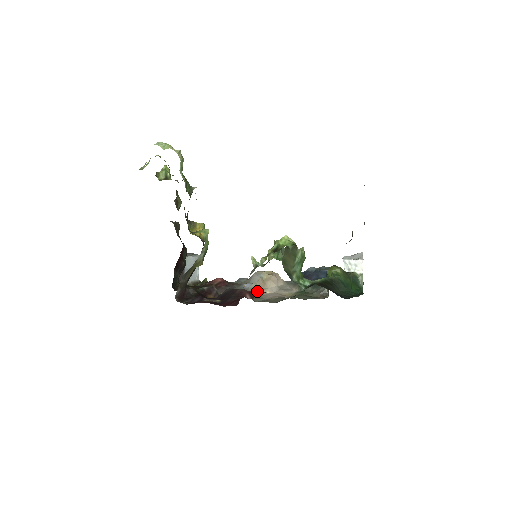
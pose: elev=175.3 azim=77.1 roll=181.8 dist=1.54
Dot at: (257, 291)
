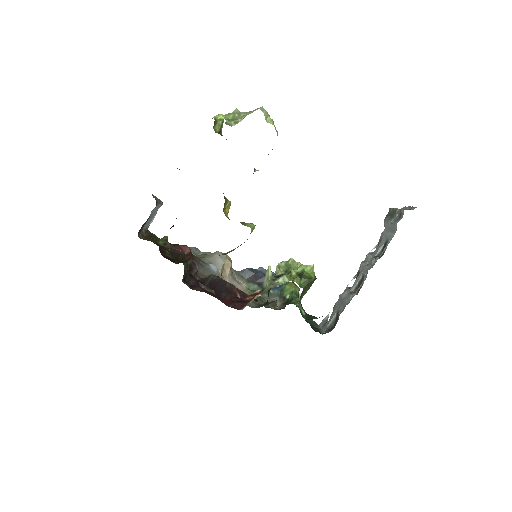
Dot at: (222, 278)
